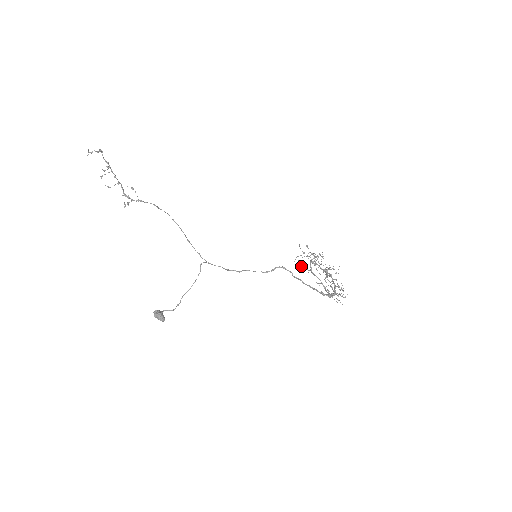
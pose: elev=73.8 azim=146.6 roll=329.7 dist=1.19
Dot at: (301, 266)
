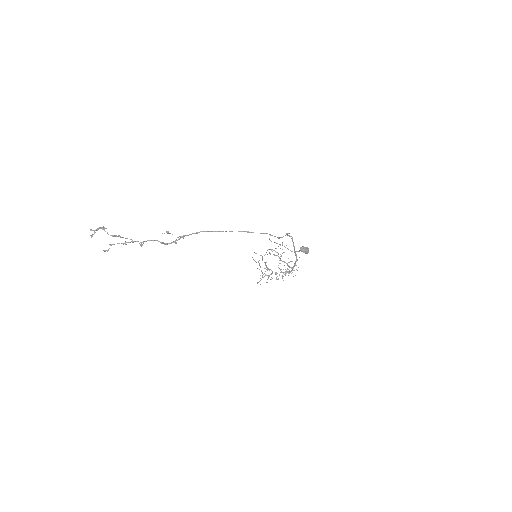
Dot at: (274, 254)
